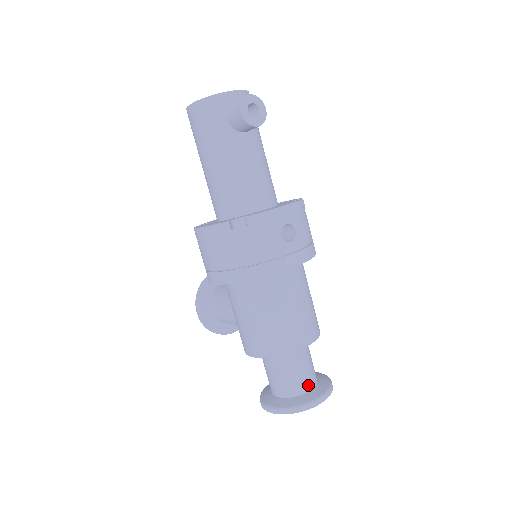
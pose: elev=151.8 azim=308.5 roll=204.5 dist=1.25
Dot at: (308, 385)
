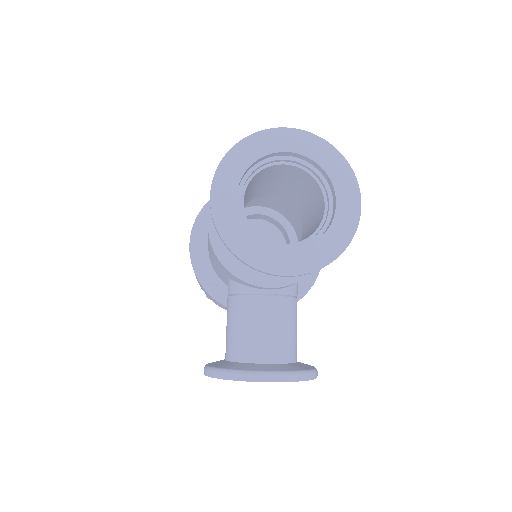
Dot at: occluded
